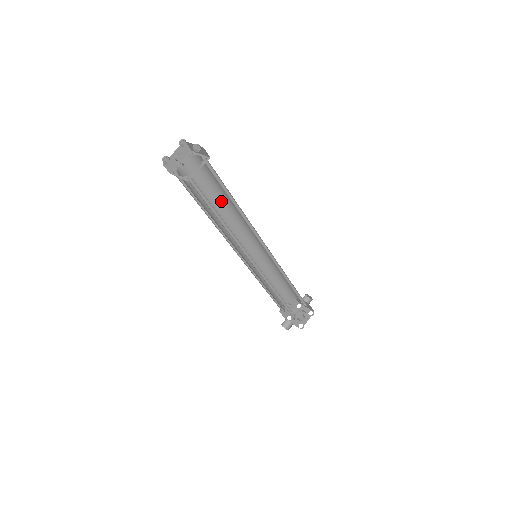
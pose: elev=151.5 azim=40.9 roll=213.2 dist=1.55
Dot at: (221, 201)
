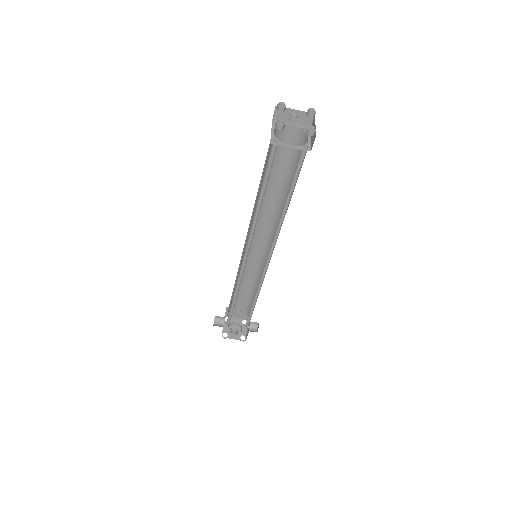
Dot at: (283, 189)
